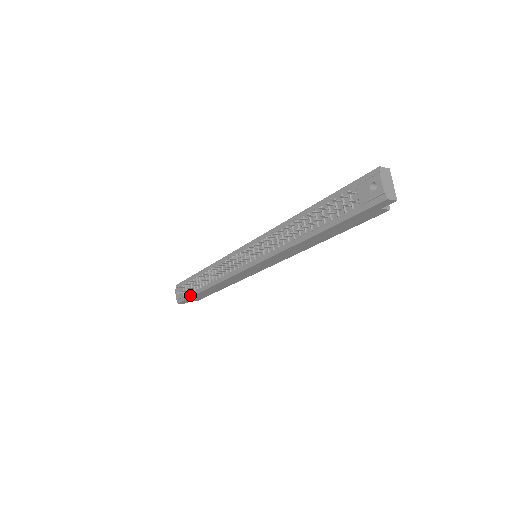
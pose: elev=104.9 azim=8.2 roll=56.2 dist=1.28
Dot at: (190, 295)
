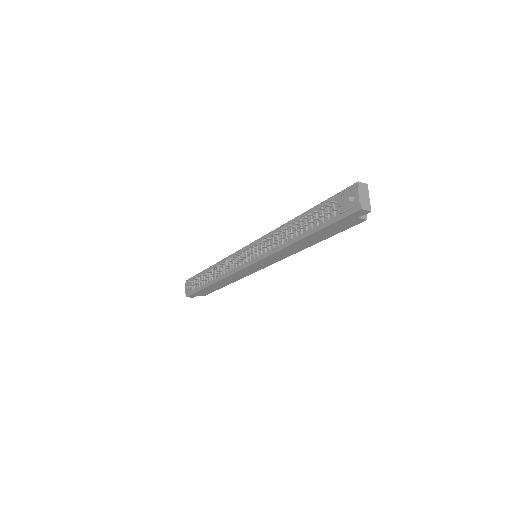
Dot at: (198, 289)
